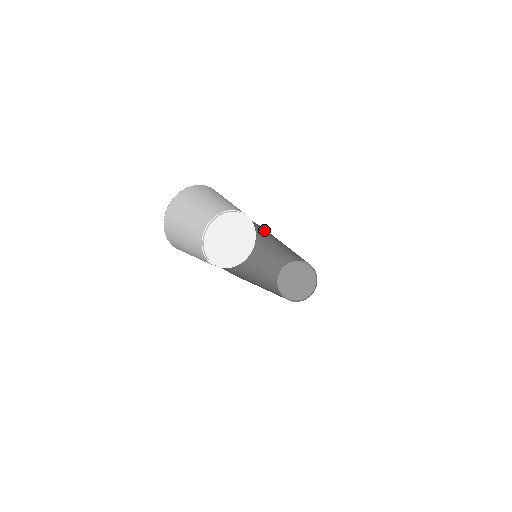
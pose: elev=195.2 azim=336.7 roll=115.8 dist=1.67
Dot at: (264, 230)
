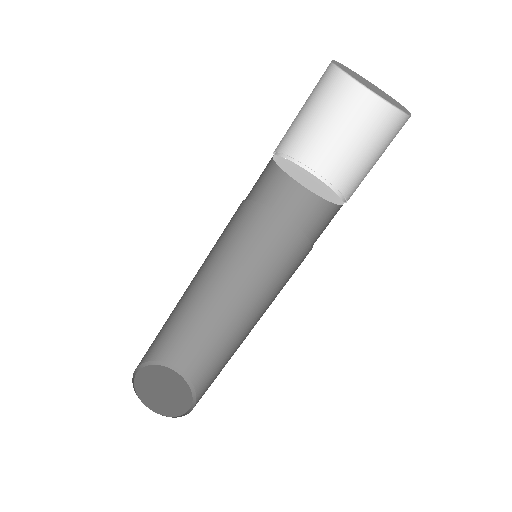
Dot at: (289, 260)
